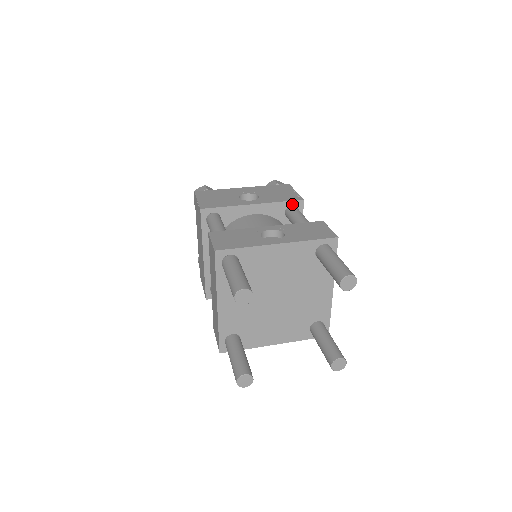
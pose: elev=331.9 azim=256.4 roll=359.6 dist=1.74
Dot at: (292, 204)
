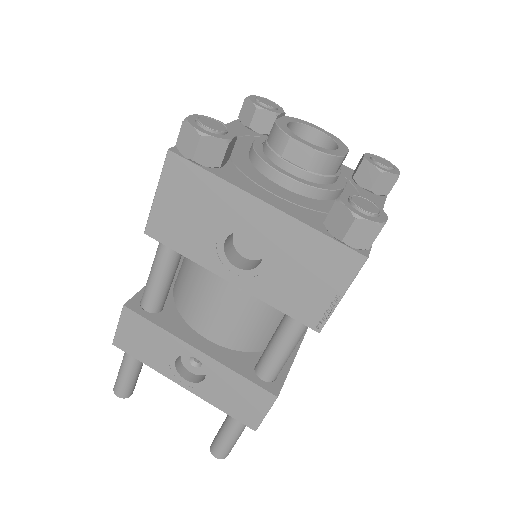
Dot at: (300, 317)
